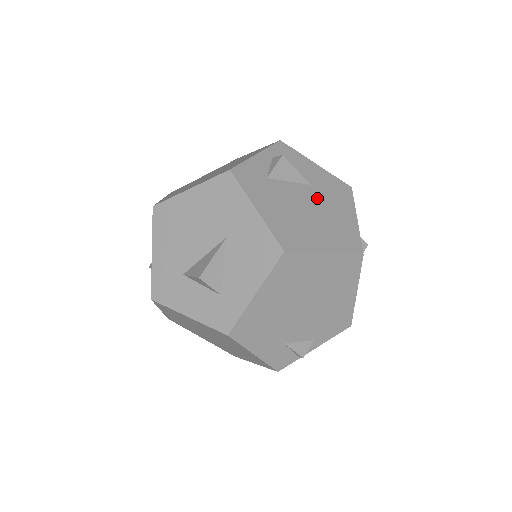
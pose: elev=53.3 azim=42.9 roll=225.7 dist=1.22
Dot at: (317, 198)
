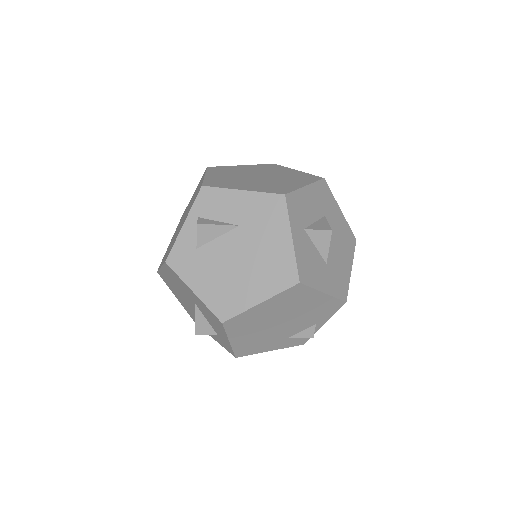
Dot at: (246, 240)
